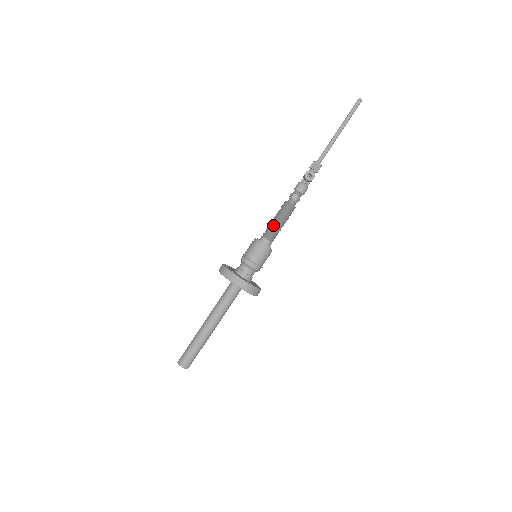
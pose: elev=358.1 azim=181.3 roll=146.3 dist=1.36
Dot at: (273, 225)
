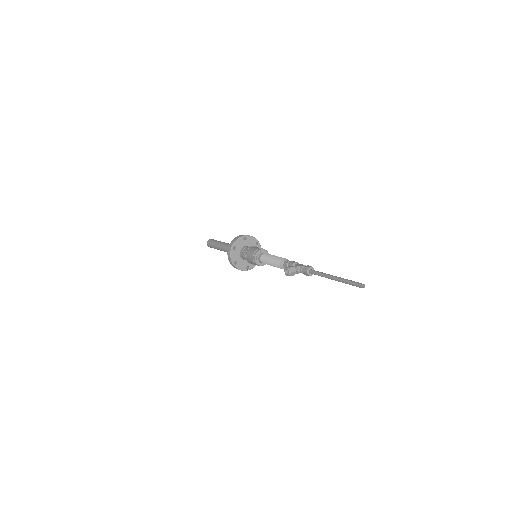
Dot at: (267, 259)
